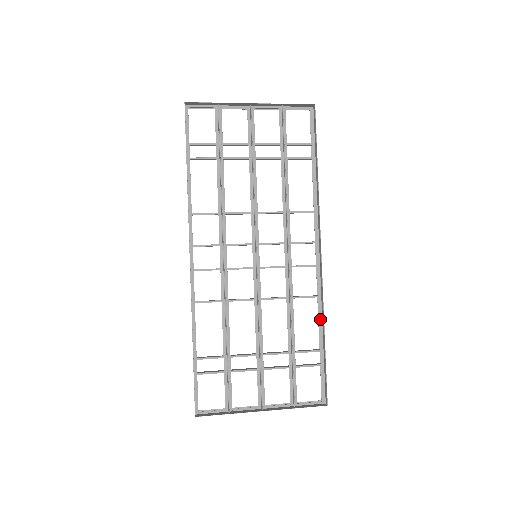
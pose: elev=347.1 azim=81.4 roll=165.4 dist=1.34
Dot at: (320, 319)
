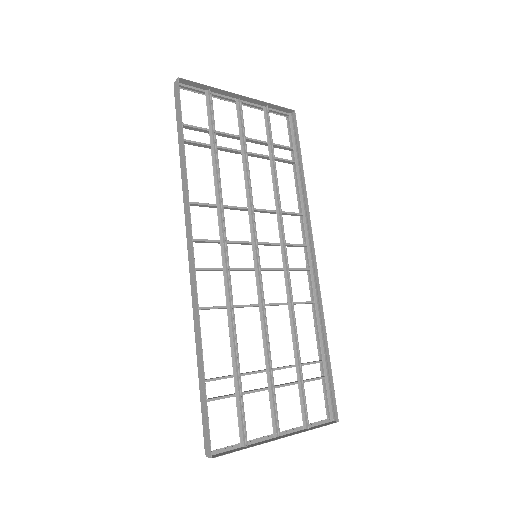
Dot at: (319, 326)
